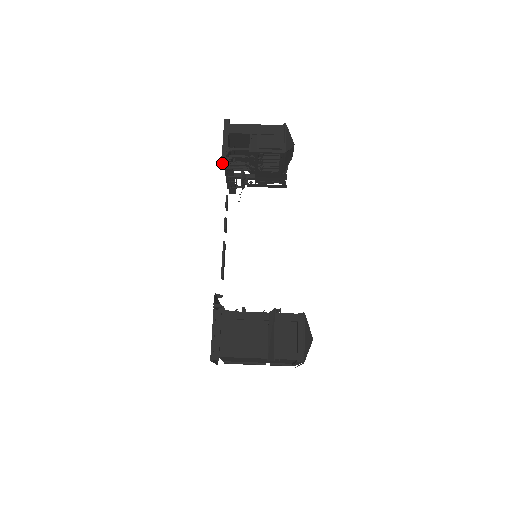
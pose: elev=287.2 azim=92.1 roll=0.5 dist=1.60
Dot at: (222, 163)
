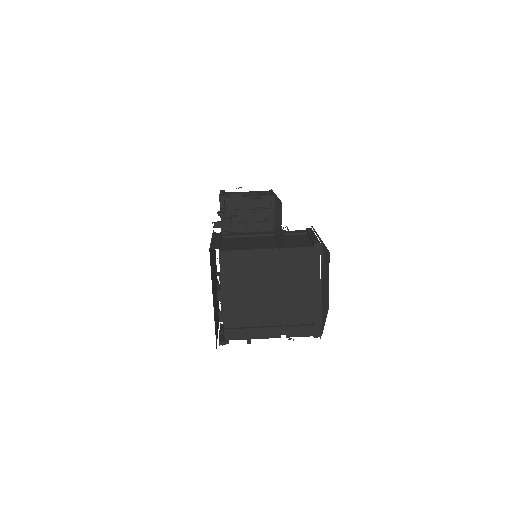
Dot at: (219, 211)
